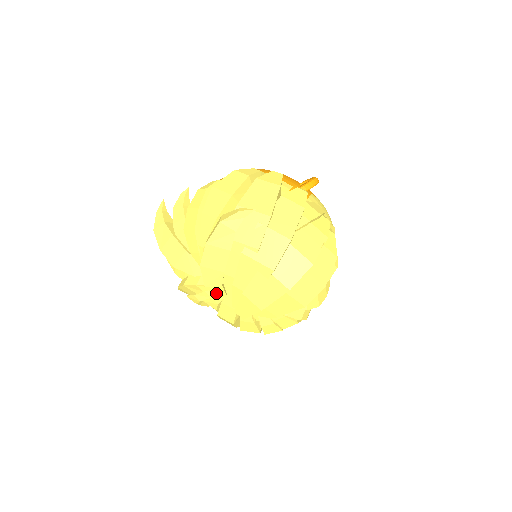
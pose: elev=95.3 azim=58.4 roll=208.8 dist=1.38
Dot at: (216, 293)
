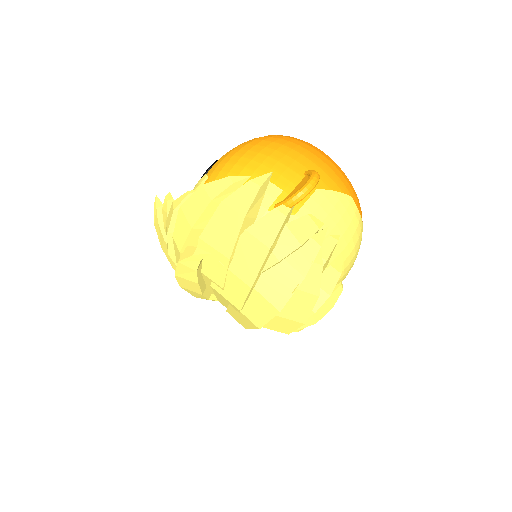
Dot at: occluded
